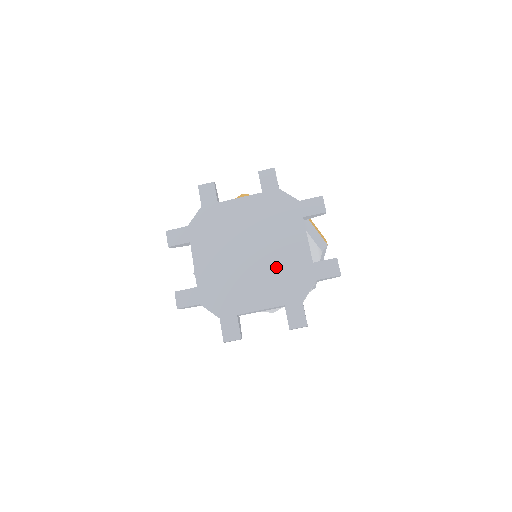
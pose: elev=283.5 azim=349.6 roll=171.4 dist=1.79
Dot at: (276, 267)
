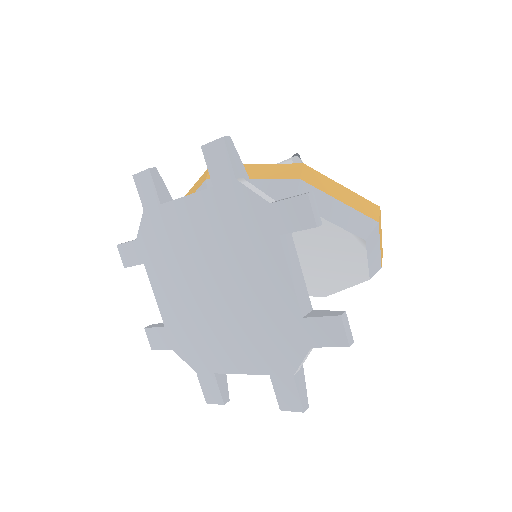
Dot at: (250, 316)
